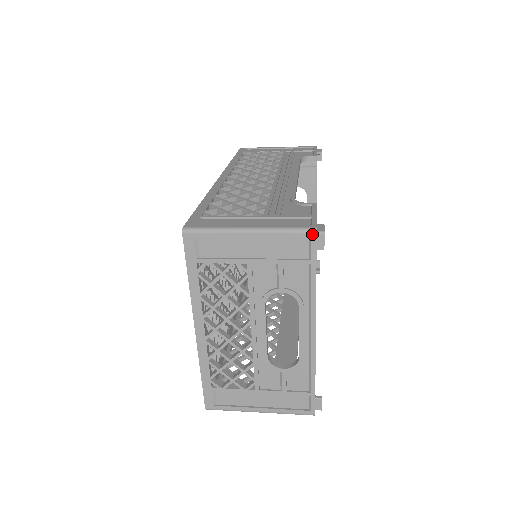
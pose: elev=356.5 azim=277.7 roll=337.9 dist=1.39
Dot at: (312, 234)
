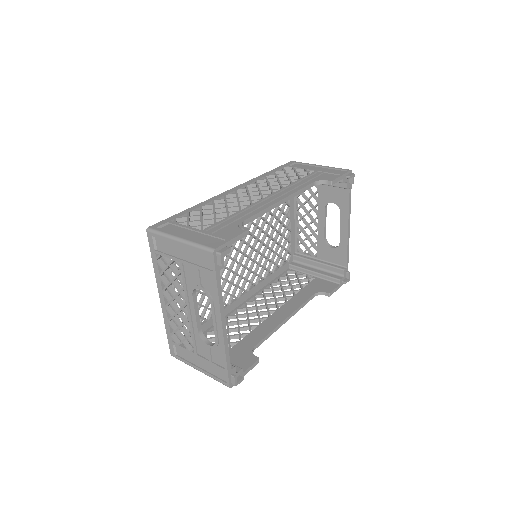
Dot at: (211, 253)
